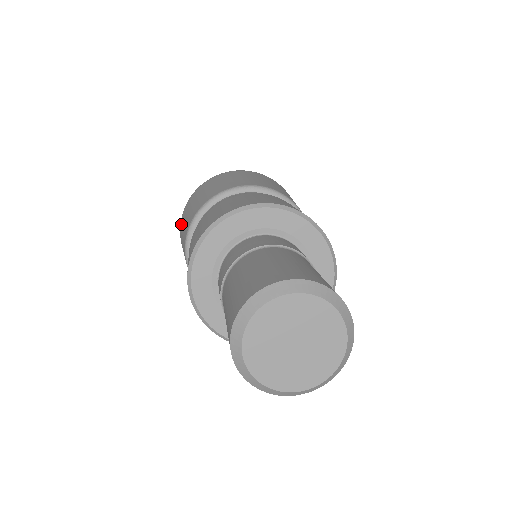
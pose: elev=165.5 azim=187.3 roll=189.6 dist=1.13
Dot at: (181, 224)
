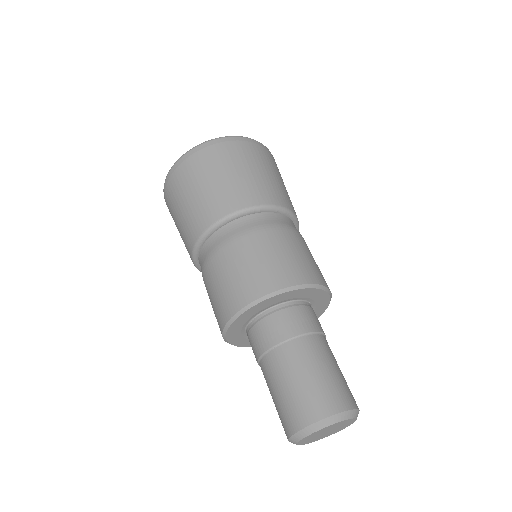
Dot at: occluded
